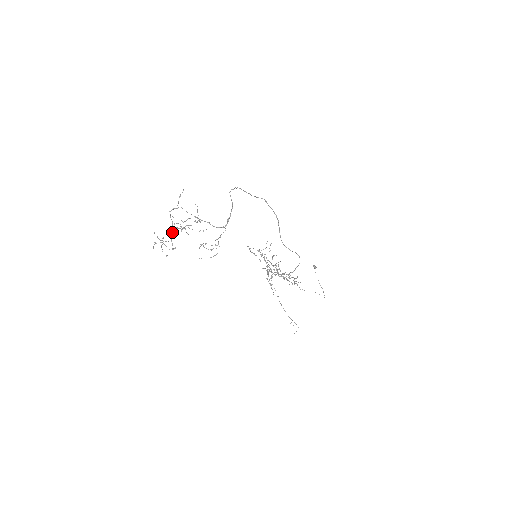
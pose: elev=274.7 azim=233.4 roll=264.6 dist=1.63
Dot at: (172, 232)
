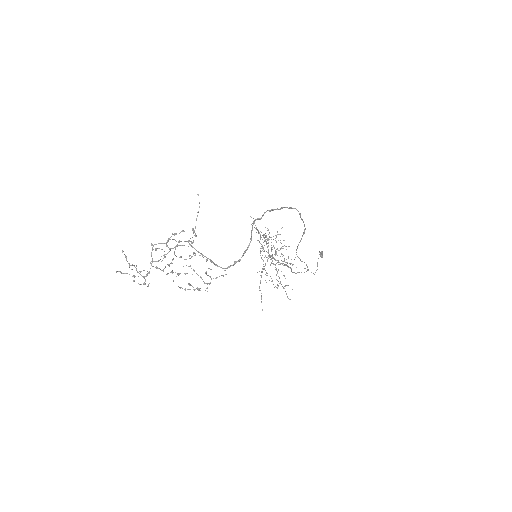
Dot at: (148, 273)
